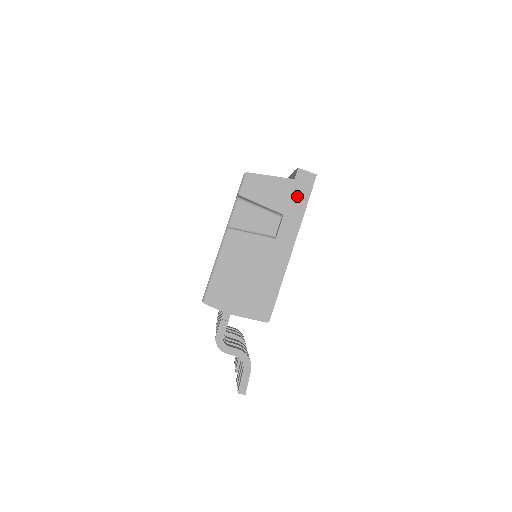
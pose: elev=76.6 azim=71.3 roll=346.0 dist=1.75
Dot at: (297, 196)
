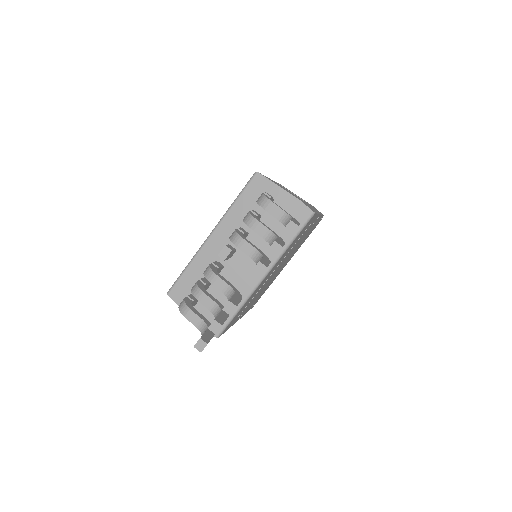
Dot at: (315, 208)
